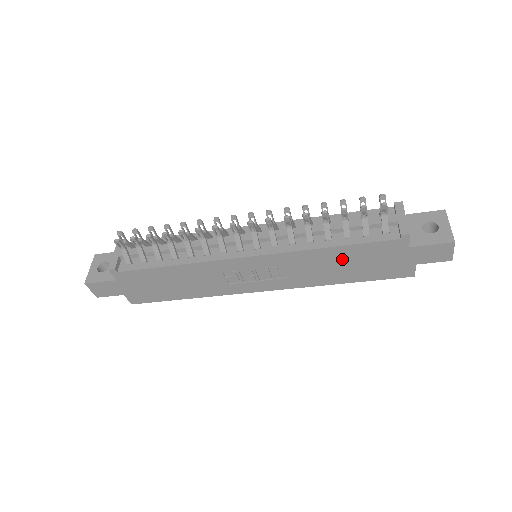
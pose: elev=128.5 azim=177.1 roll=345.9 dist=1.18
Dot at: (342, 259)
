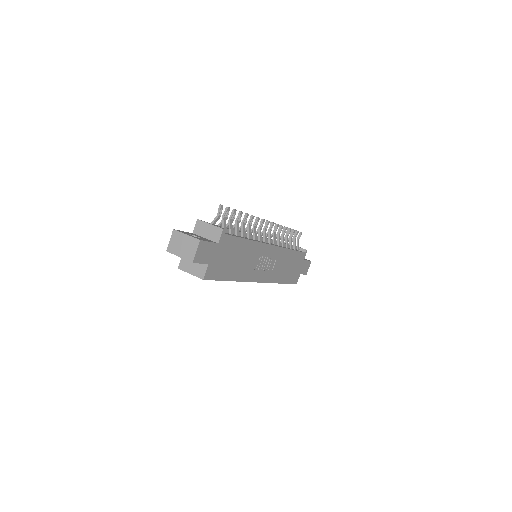
Dot at: (290, 261)
